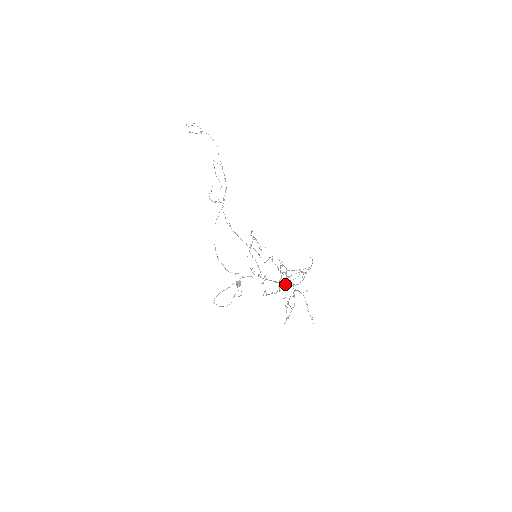
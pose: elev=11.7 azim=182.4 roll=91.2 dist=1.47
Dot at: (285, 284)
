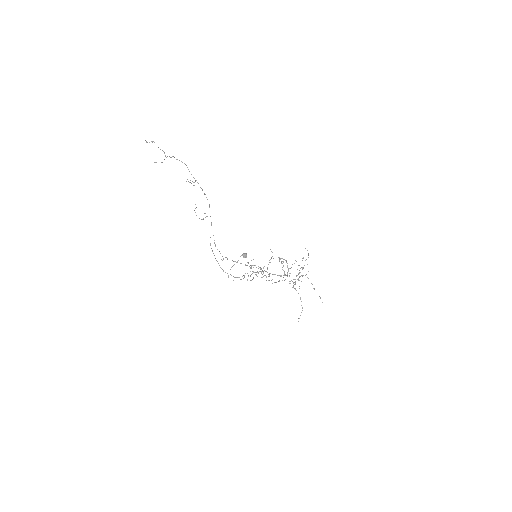
Dot at: (289, 276)
